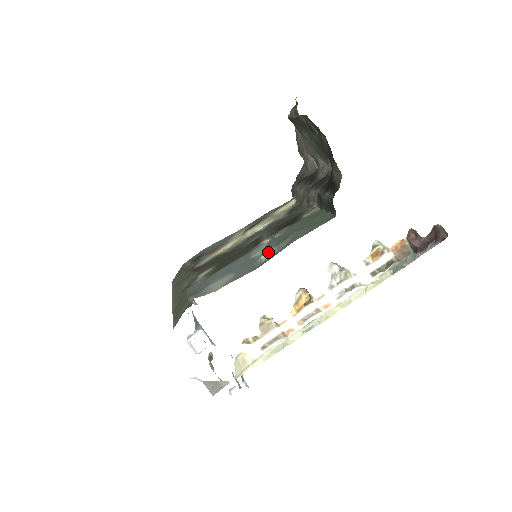
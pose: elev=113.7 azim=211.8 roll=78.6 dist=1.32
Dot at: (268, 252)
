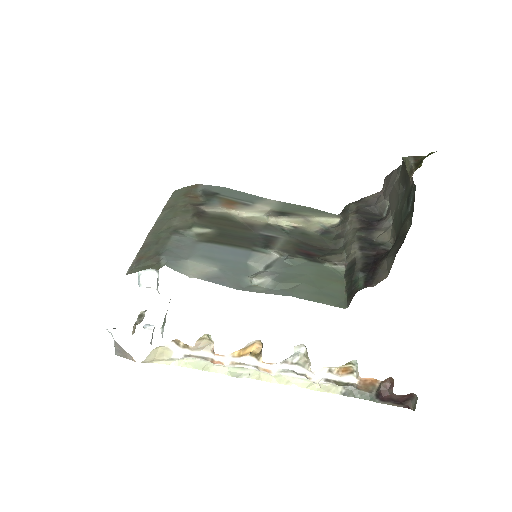
Dot at: (263, 280)
